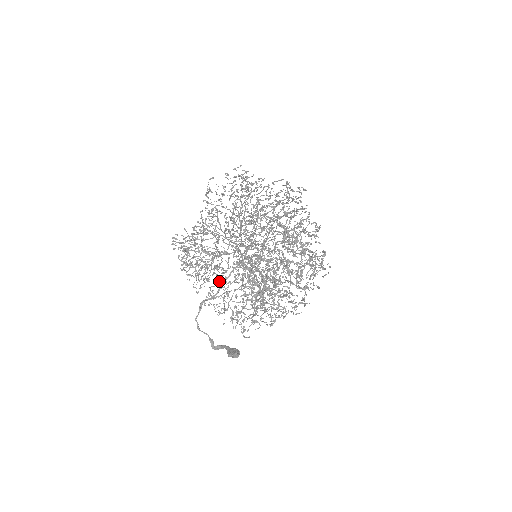
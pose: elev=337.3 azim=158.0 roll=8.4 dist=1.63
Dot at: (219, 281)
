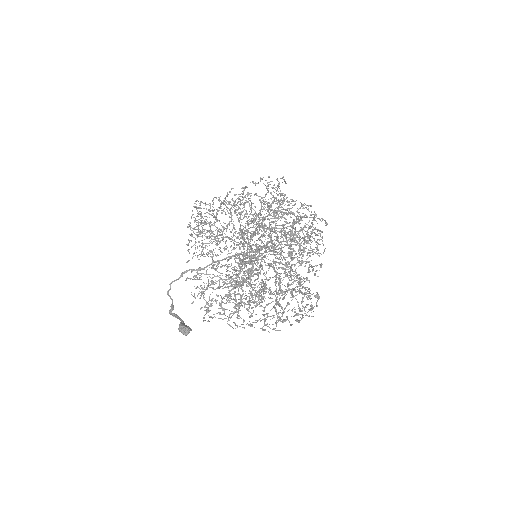
Dot at: (213, 250)
